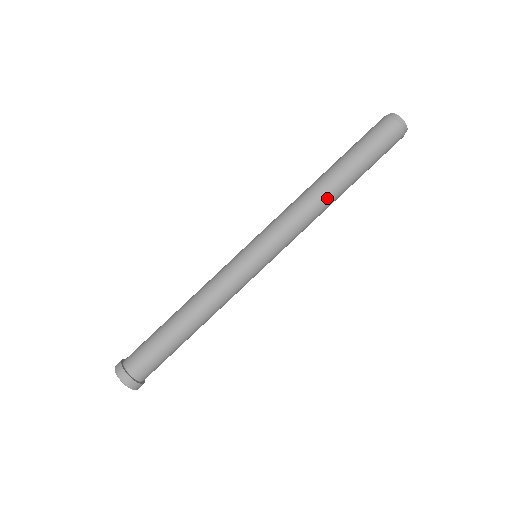
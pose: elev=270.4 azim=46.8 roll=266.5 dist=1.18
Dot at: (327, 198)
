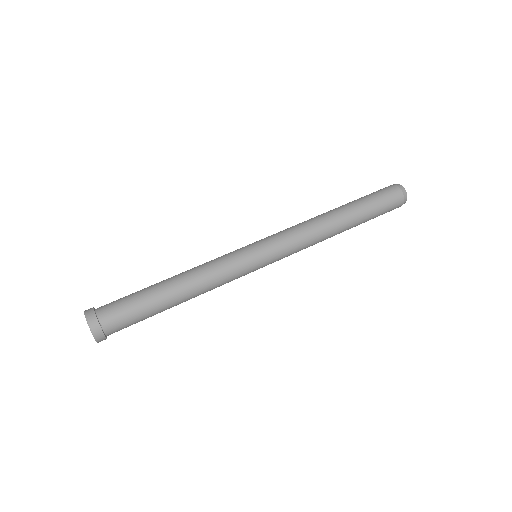
Dot at: (330, 222)
